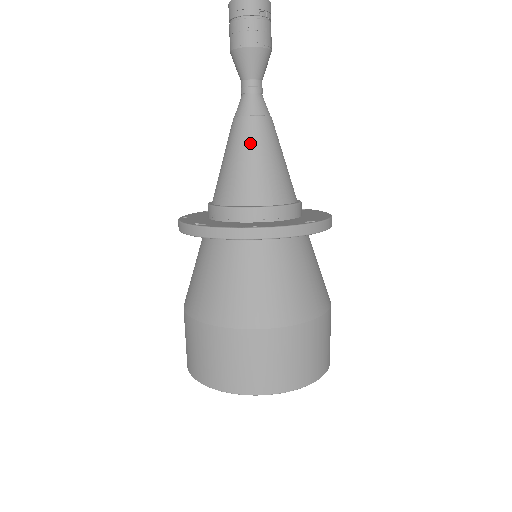
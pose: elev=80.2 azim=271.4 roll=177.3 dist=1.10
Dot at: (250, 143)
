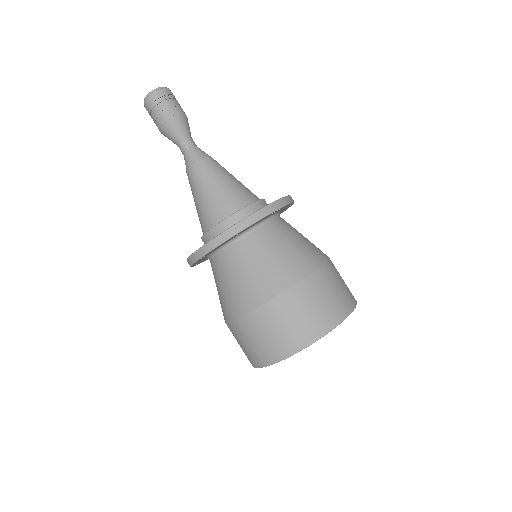
Dot at: (204, 179)
